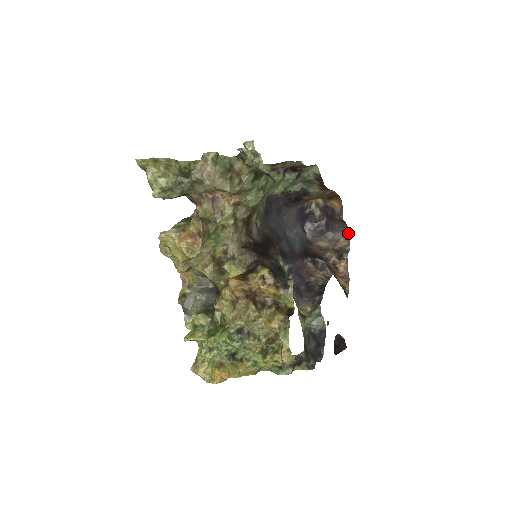
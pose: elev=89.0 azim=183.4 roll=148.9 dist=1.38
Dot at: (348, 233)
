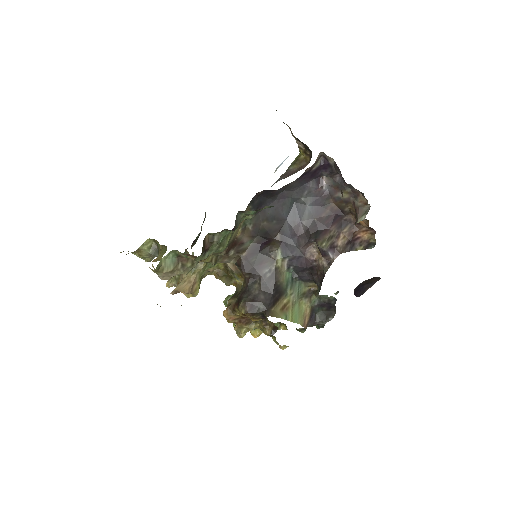
Dot at: (363, 195)
